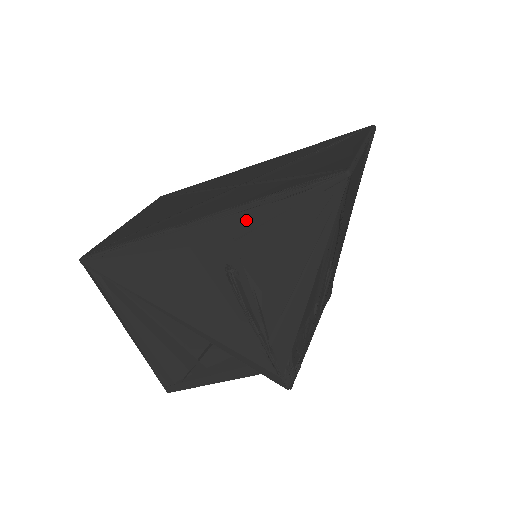
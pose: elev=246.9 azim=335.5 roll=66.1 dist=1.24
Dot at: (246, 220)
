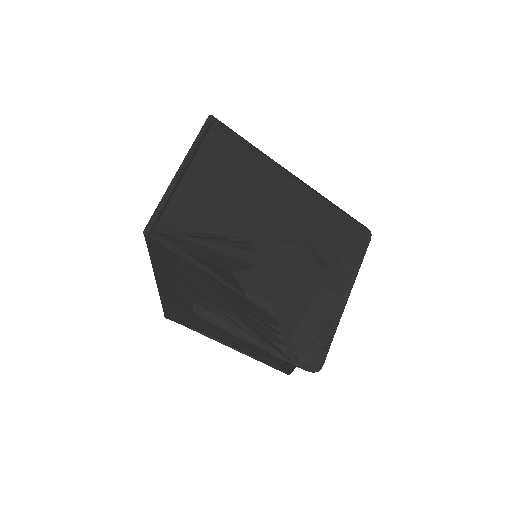
Dot at: (165, 277)
